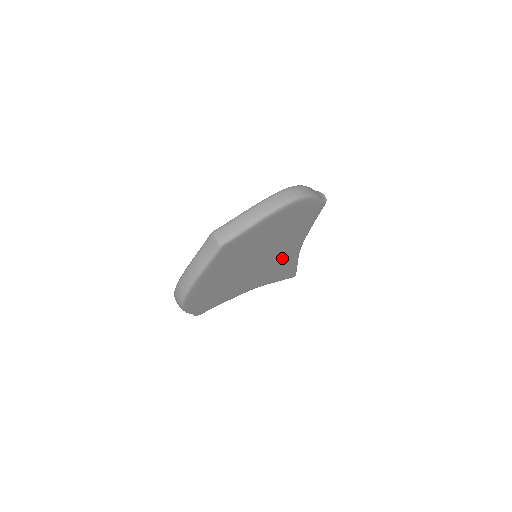
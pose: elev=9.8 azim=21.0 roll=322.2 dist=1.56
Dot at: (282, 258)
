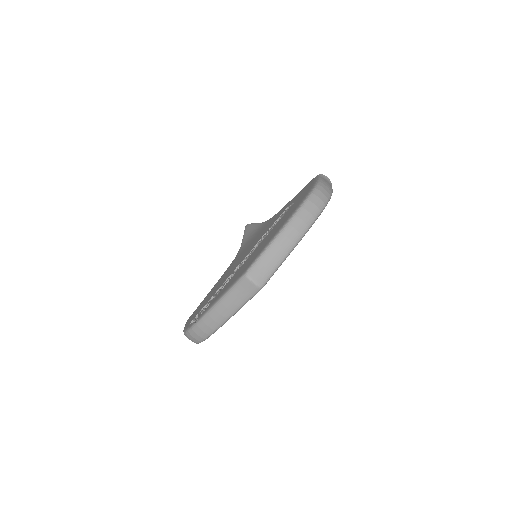
Dot at: occluded
